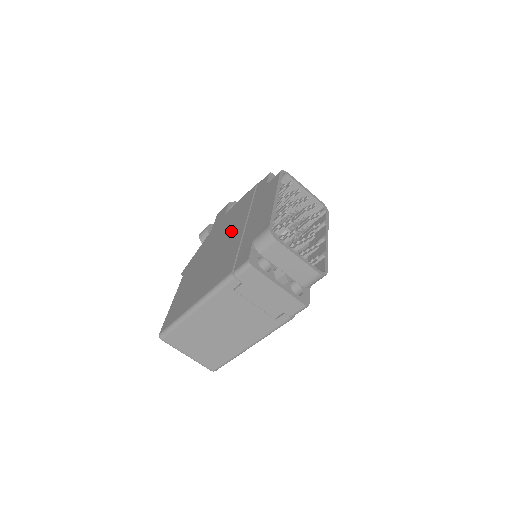
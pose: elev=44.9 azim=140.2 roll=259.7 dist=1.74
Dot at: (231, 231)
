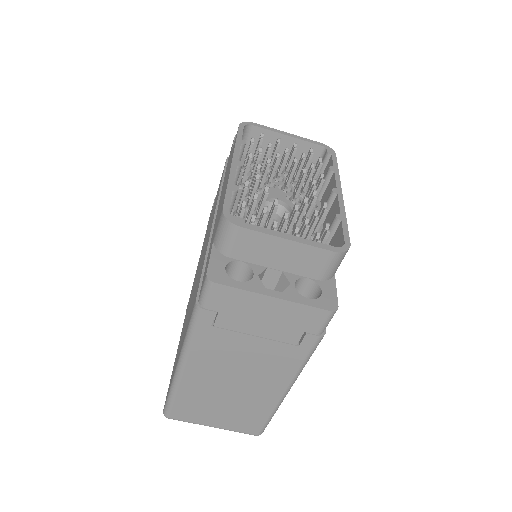
Dot at: occluded
